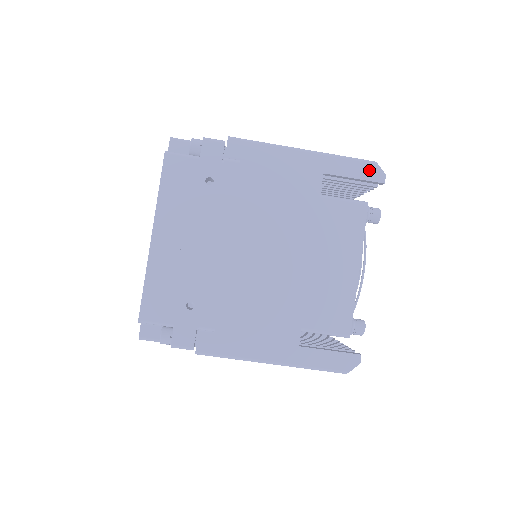
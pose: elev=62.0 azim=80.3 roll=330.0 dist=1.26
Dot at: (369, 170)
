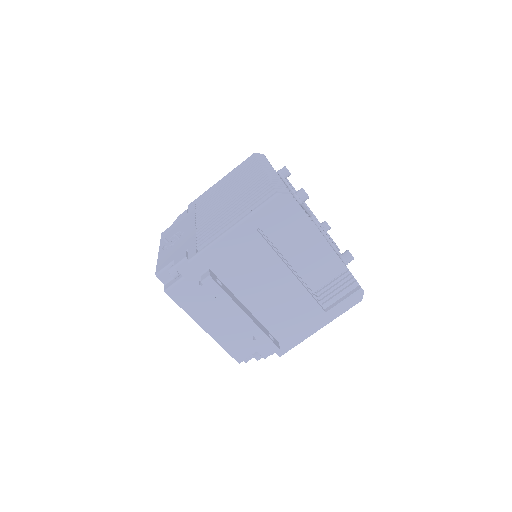
Dot at: (279, 202)
